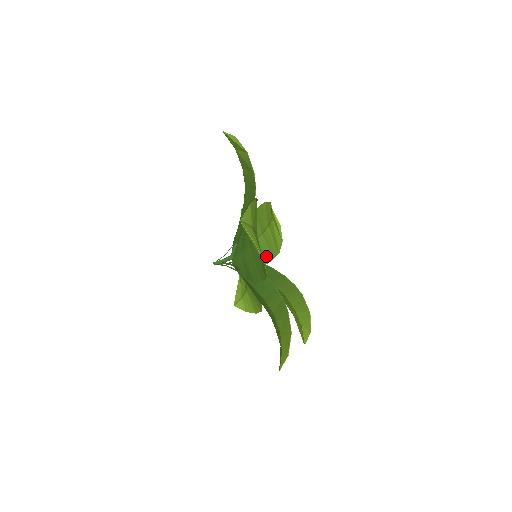
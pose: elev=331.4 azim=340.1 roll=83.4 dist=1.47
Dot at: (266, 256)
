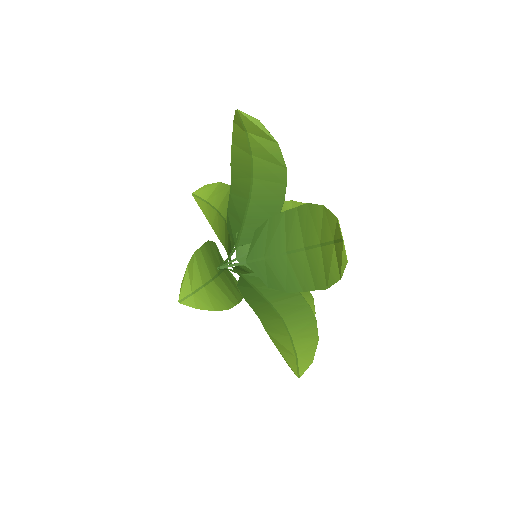
Dot at: occluded
